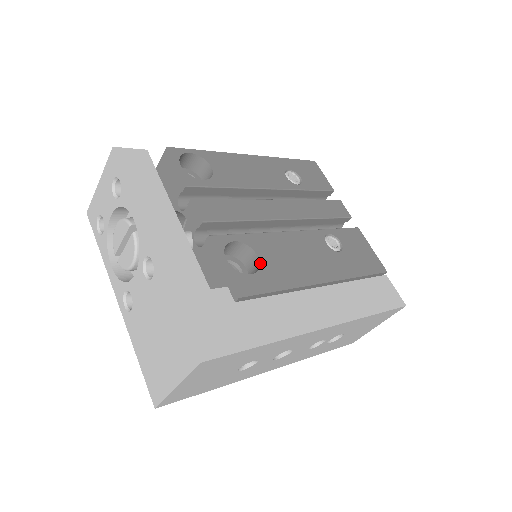
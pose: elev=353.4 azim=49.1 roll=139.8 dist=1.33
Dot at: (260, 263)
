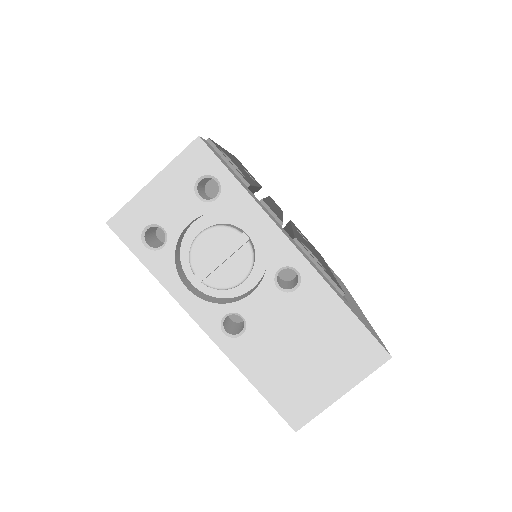
Dot at: (318, 260)
